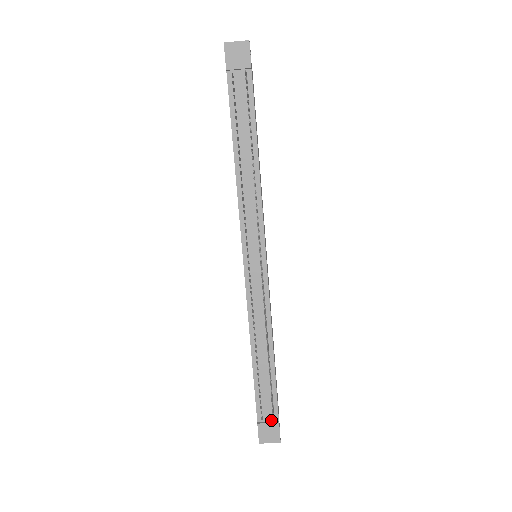
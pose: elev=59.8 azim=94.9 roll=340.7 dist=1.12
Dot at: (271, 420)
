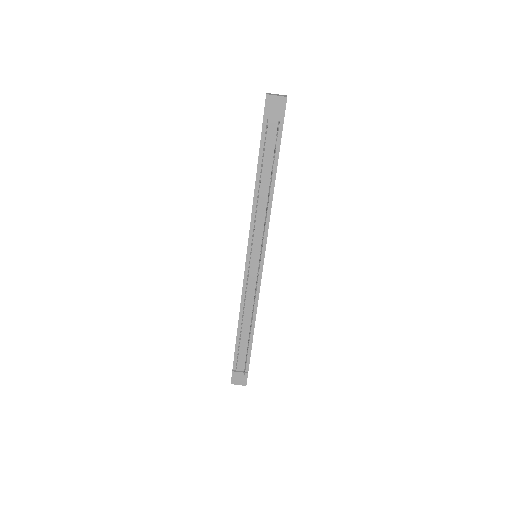
Dot at: (243, 370)
